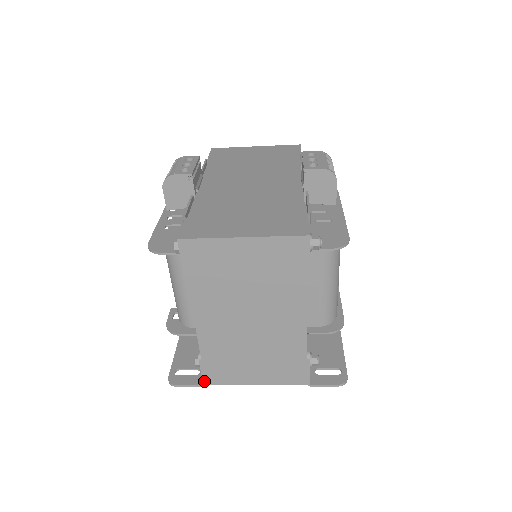
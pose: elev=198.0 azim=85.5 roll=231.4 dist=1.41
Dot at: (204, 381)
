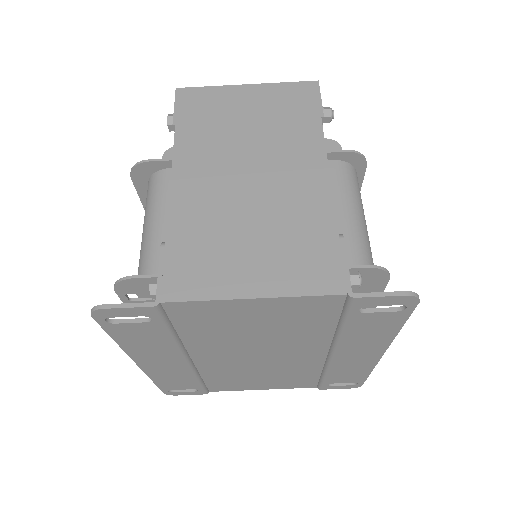
Dot at: (159, 293)
